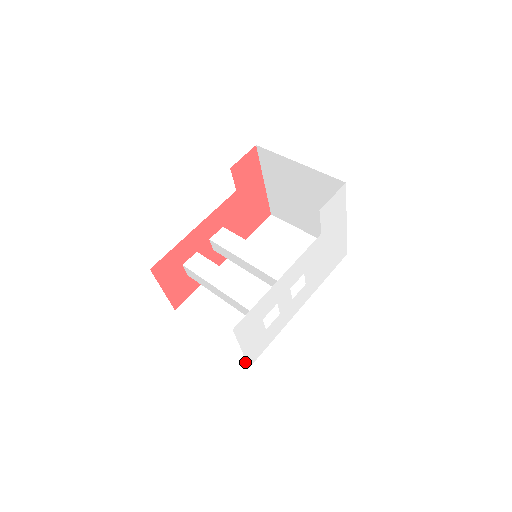
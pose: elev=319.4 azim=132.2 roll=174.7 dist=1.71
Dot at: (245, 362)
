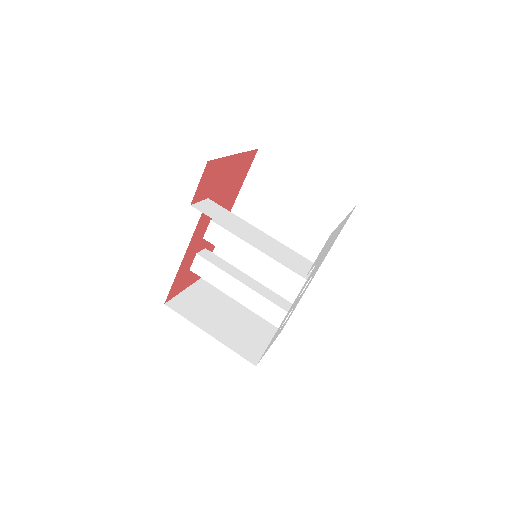
Dot at: occluded
